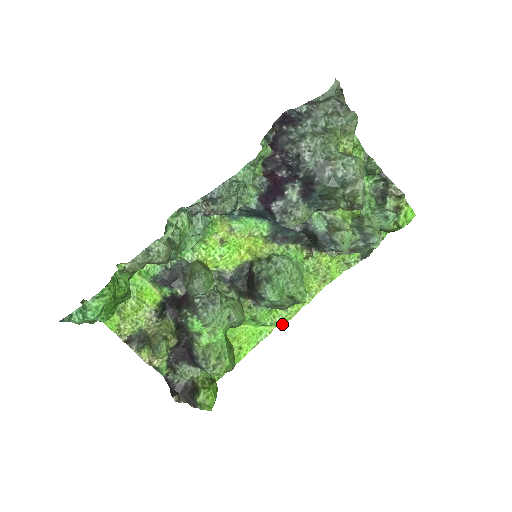
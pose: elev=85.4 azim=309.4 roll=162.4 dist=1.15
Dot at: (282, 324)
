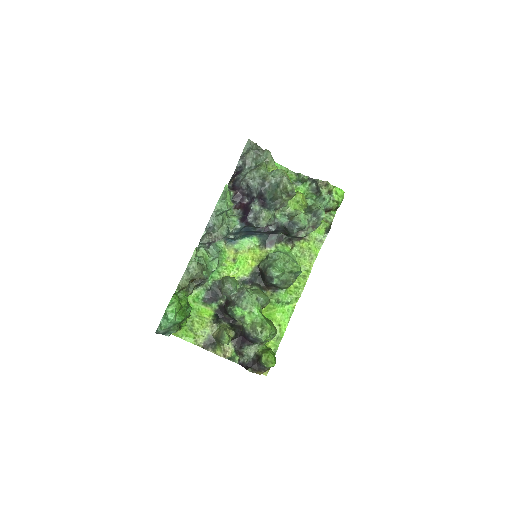
Dot at: occluded
